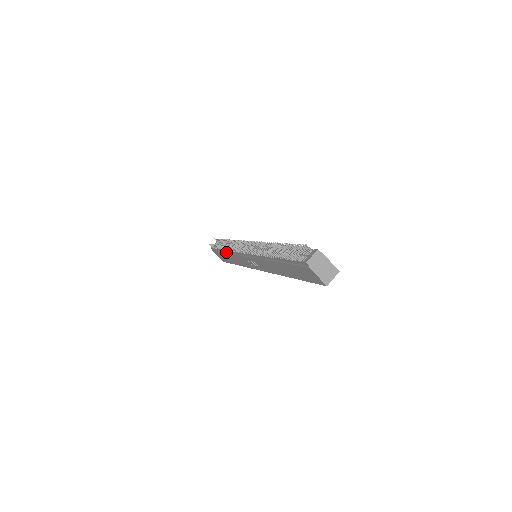
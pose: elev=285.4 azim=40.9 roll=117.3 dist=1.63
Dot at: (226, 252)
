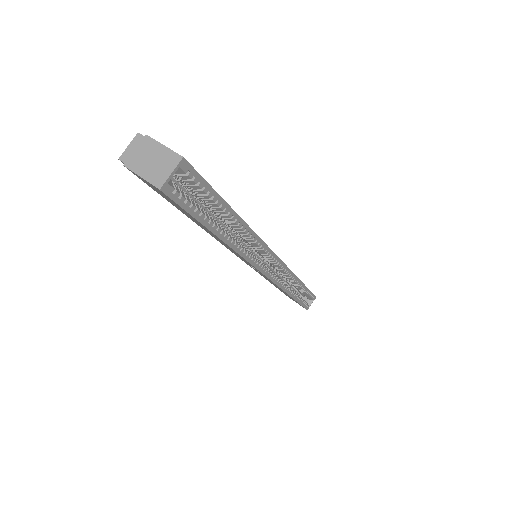
Dot at: occluded
